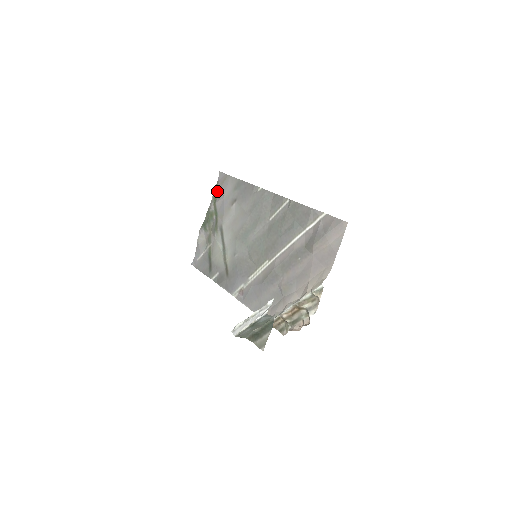
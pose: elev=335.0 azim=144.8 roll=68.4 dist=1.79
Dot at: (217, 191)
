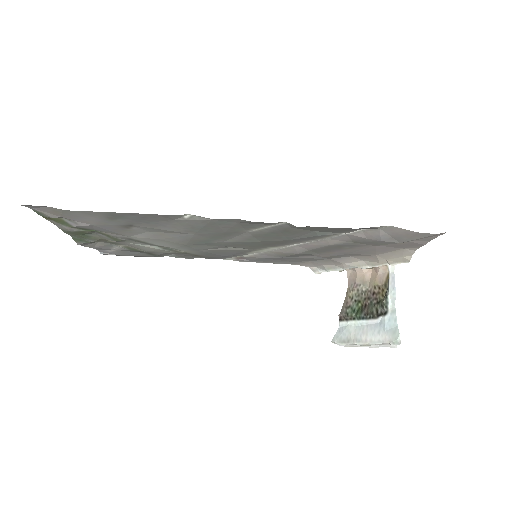
Dot at: occluded
